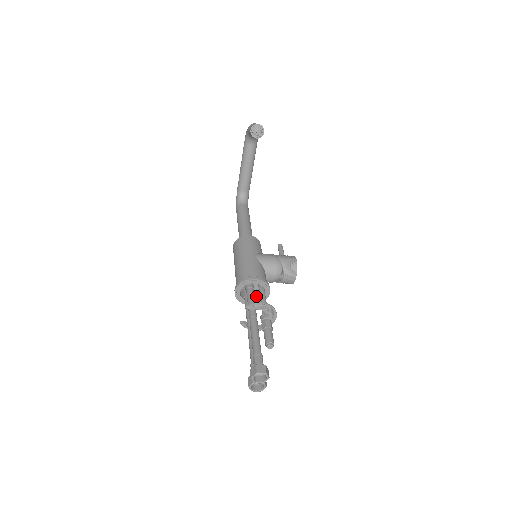
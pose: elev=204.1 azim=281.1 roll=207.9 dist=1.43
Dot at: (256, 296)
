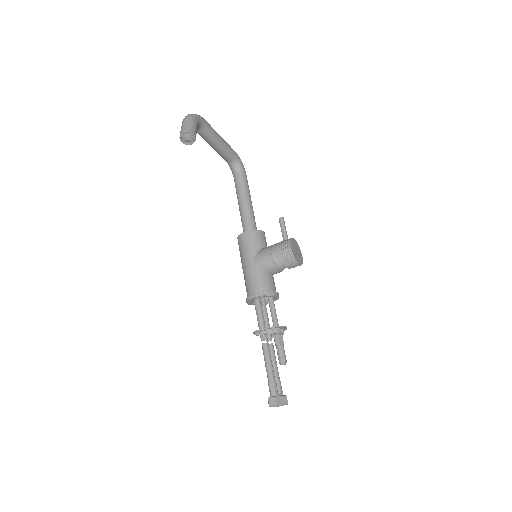
Dot at: occluded
